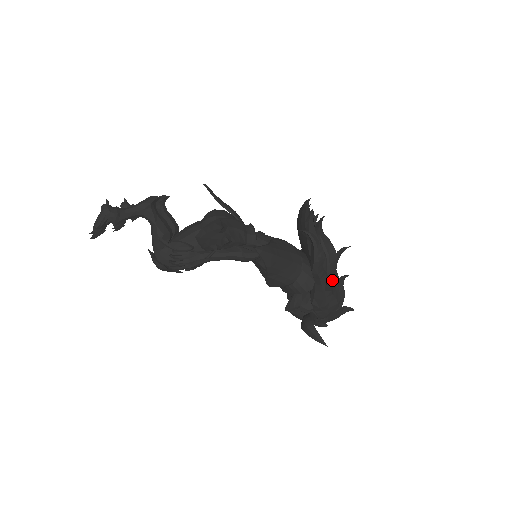
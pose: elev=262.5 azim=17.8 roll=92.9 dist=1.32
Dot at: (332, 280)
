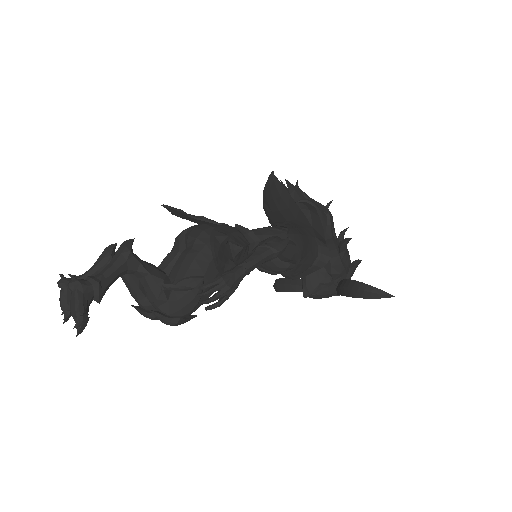
Dot at: (337, 240)
